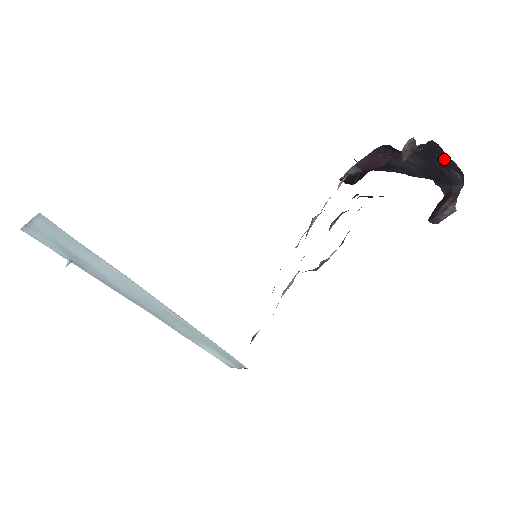
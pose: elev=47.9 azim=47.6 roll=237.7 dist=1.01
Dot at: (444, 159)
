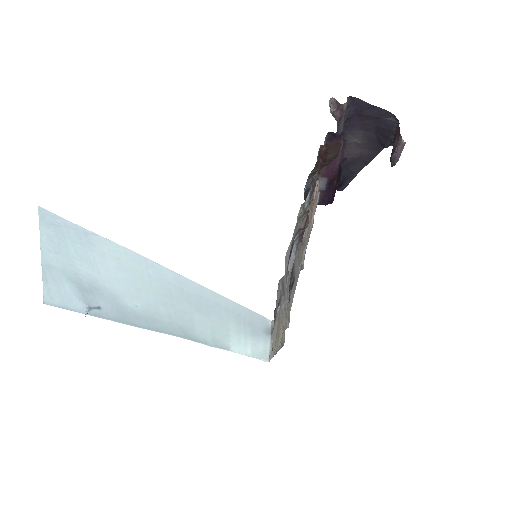
Dot at: (372, 112)
